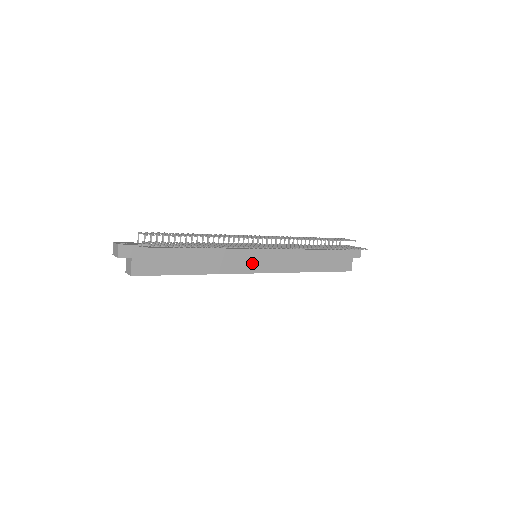
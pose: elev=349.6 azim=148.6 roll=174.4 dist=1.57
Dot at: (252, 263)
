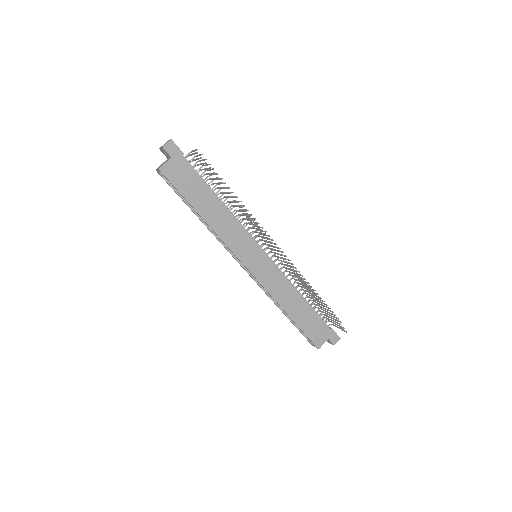
Dot at: (249, 256)
